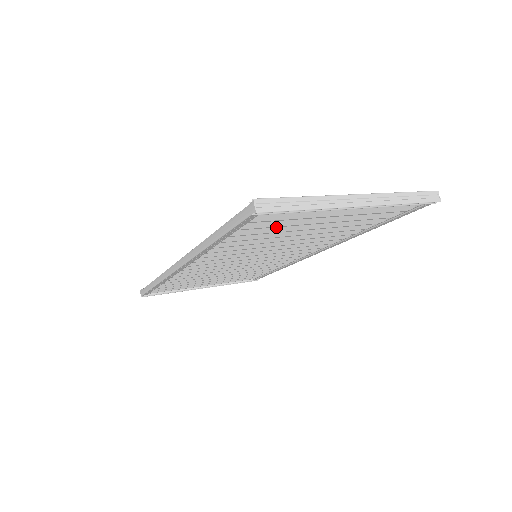
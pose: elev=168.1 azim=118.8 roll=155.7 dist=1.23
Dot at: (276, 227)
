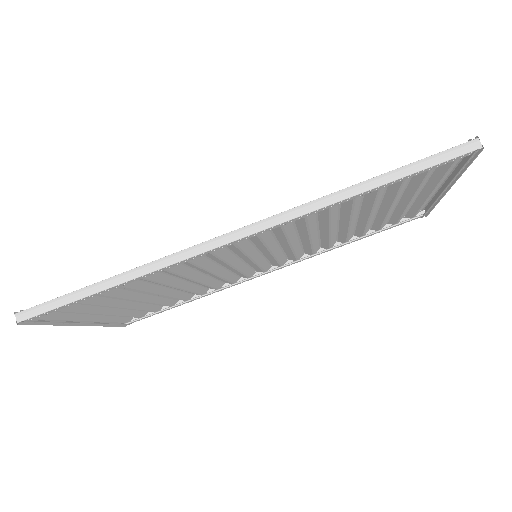
Dot at: (380, 198)
